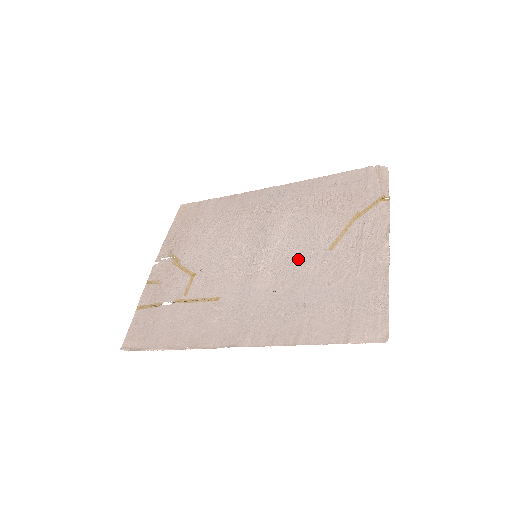
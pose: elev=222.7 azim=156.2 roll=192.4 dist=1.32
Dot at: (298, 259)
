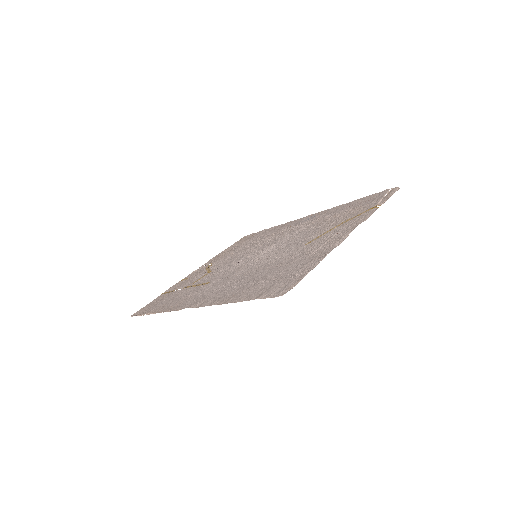
Dot at: (279, 253)
